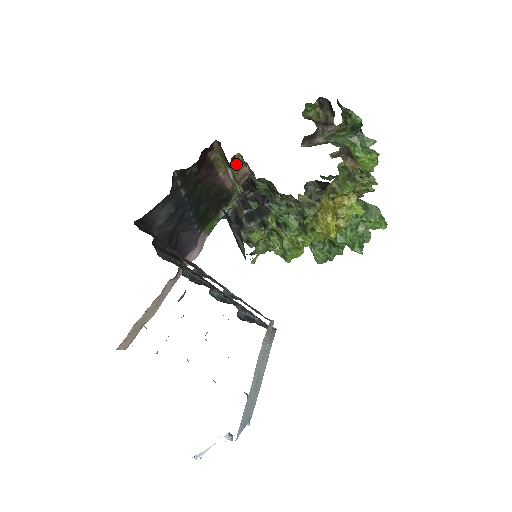
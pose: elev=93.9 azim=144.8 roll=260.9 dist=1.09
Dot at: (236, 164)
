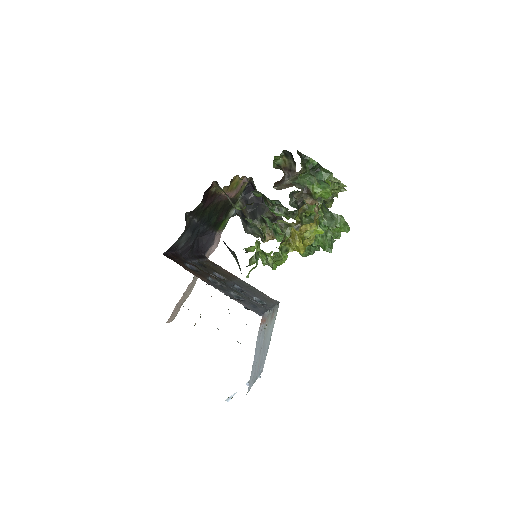
Dot at: (235, 181)
